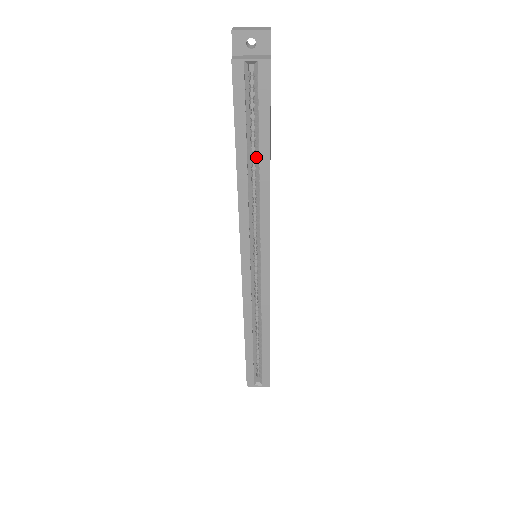
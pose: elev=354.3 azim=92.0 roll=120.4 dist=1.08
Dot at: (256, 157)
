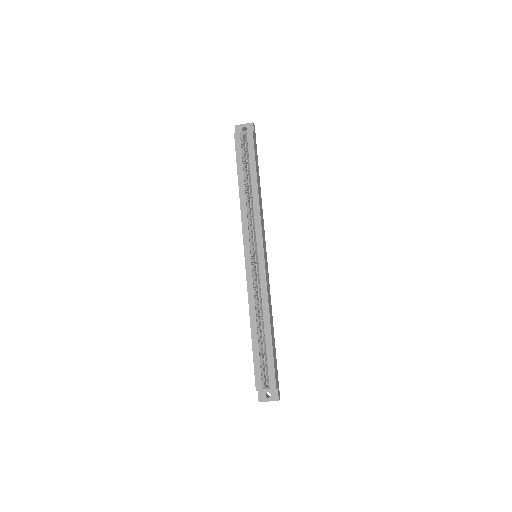
Dot at: (250, 181)
